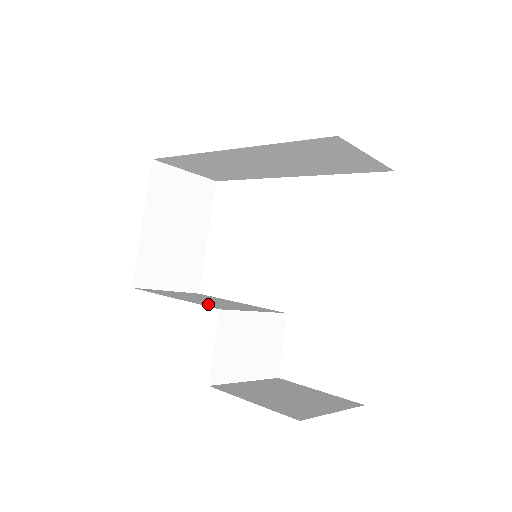
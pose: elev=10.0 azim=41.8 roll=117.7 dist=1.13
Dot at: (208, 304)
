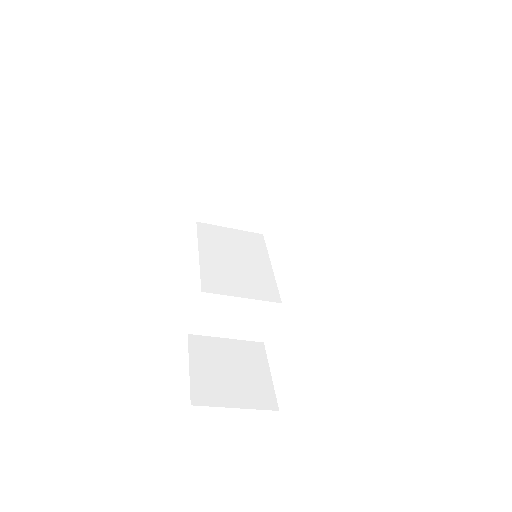
Dot at: (212, 275)
